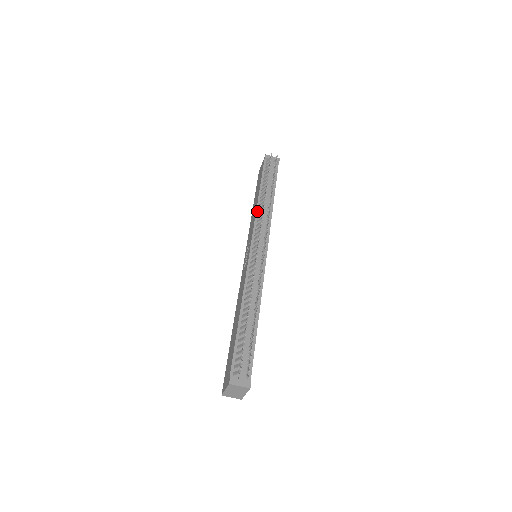
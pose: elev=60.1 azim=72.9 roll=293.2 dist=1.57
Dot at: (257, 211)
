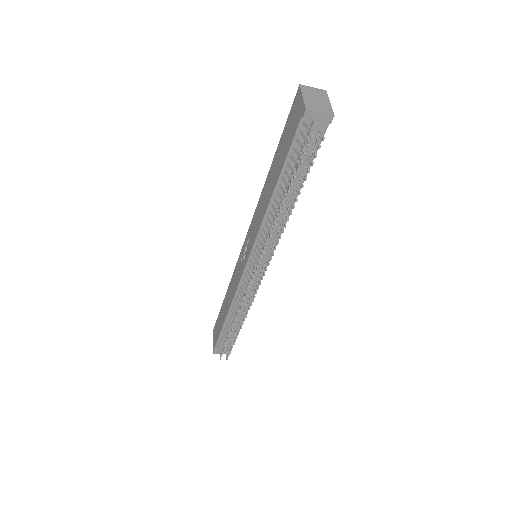
Dot at: (264, 220)
